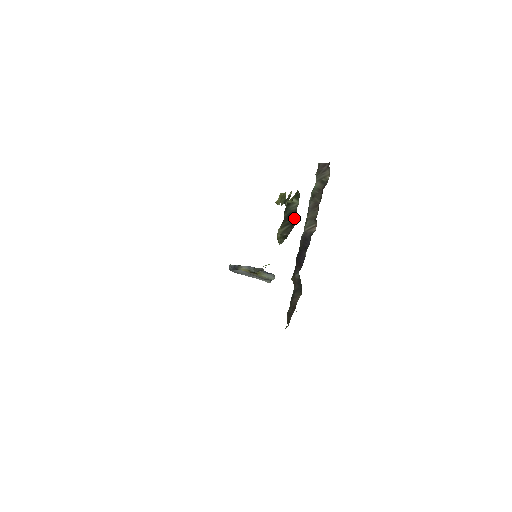
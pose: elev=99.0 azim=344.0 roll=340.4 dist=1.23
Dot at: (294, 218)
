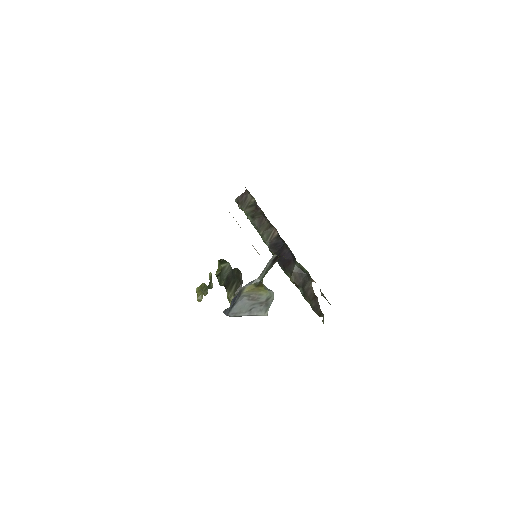
Dot at: (236, 273)
